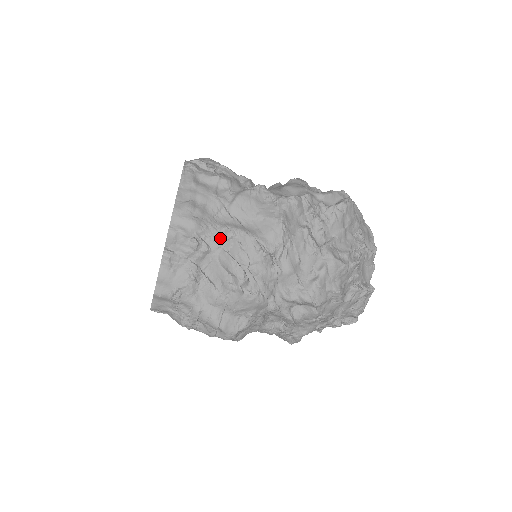
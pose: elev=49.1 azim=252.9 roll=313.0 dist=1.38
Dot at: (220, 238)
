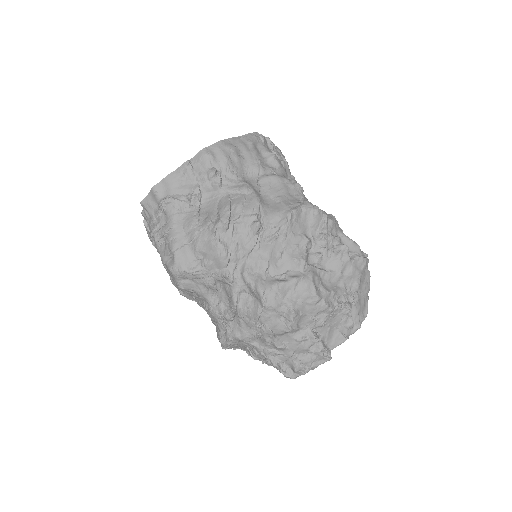
Dot at: (235, 186)
